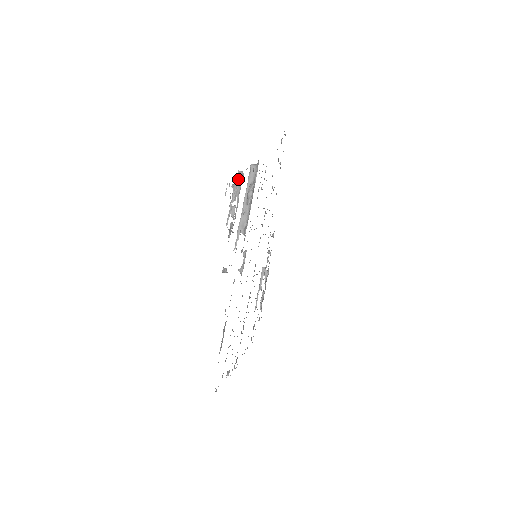
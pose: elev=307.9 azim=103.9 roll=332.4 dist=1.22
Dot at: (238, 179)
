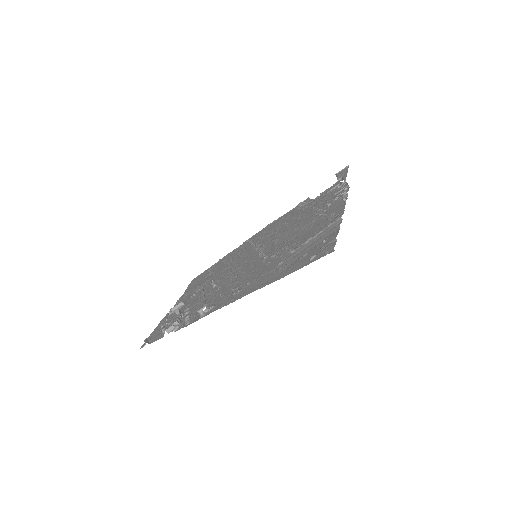
Dot at: (164, 331)
